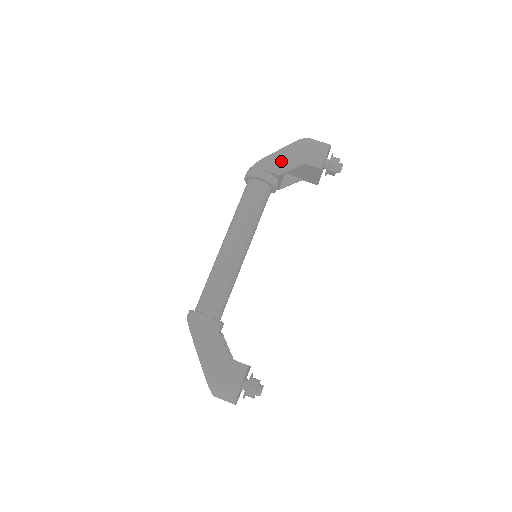
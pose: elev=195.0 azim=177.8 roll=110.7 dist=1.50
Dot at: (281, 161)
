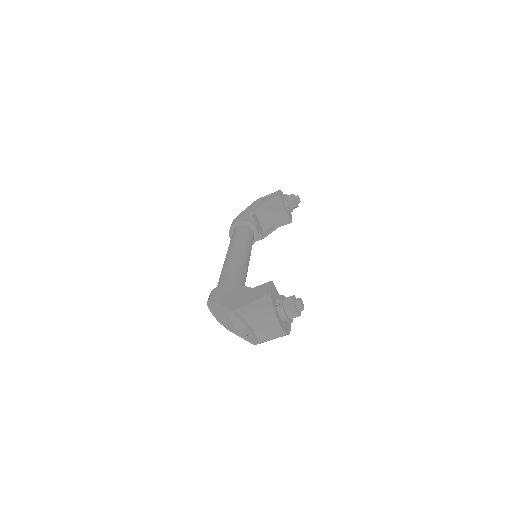
Dot at: (249, 210)
